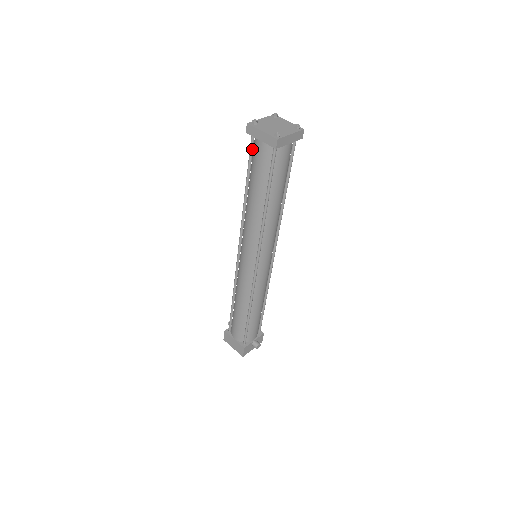
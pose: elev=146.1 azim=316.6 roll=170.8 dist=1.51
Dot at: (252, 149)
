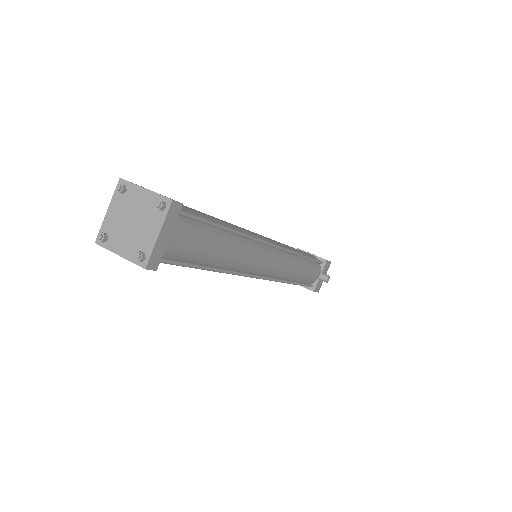
Dot at: occluded
